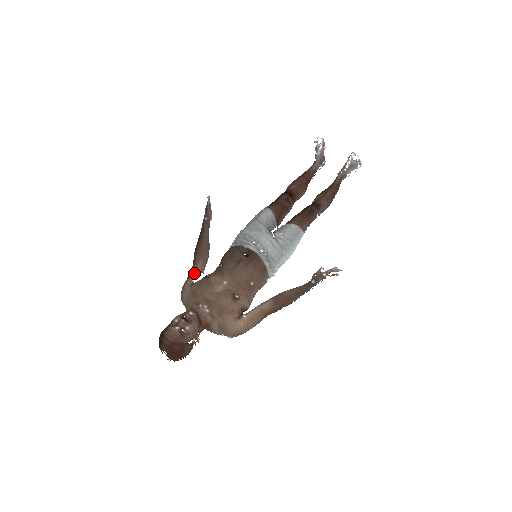
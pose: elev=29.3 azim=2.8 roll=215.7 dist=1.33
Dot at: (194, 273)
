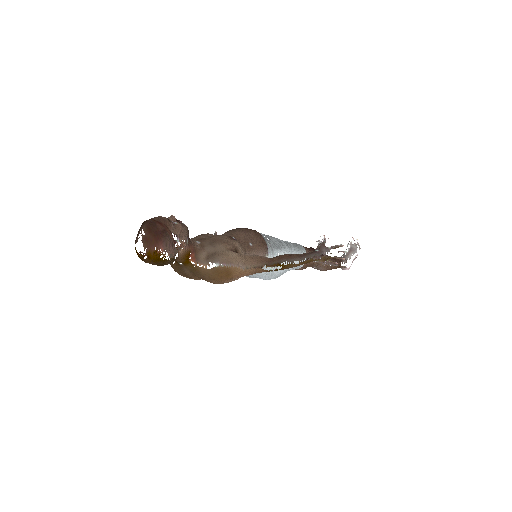
Dot at: occluded
